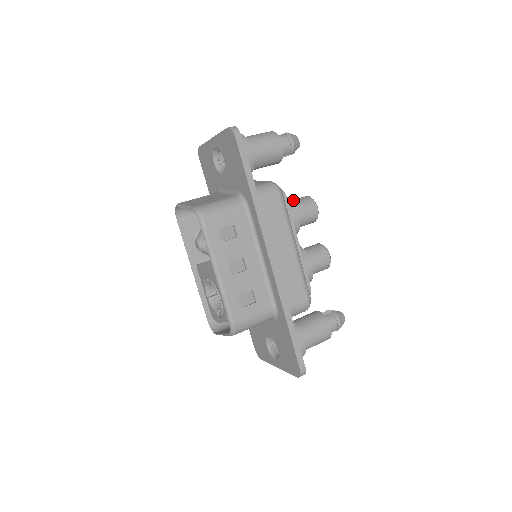
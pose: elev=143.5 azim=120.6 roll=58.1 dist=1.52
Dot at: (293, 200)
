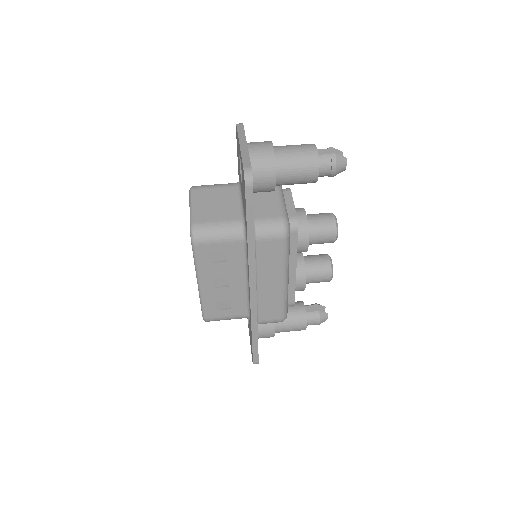
Dot at: (315, 219)
